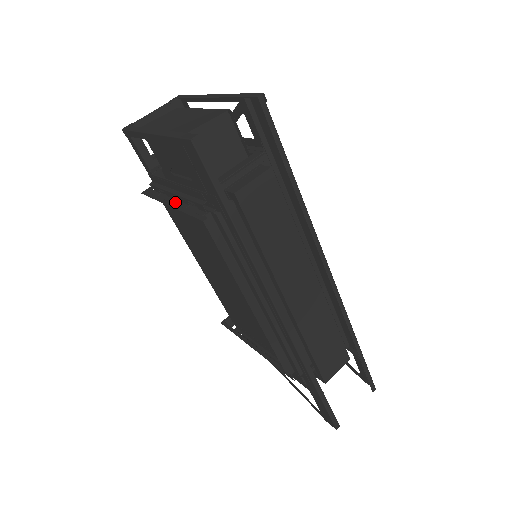
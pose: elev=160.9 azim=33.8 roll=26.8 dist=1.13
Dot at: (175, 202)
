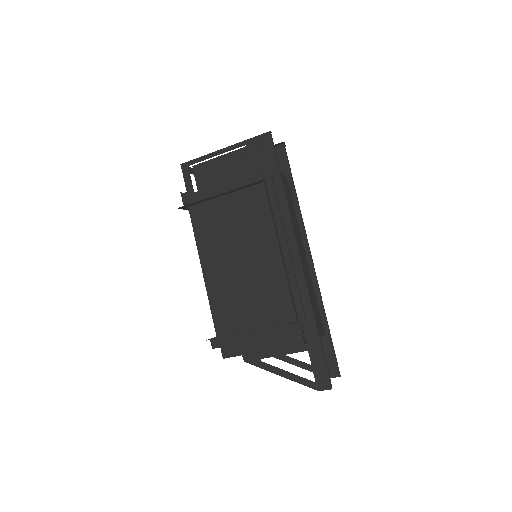
Dot at: (223, 194)
